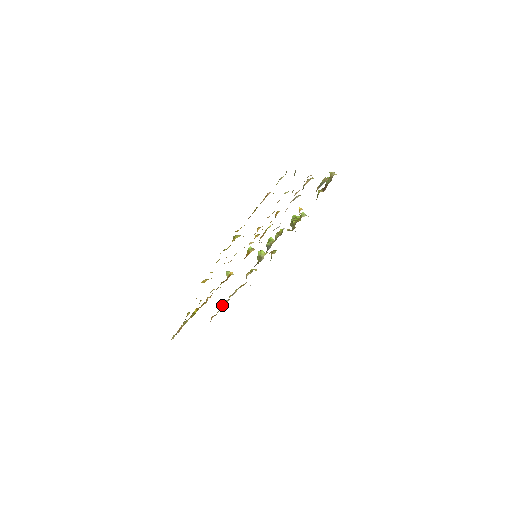
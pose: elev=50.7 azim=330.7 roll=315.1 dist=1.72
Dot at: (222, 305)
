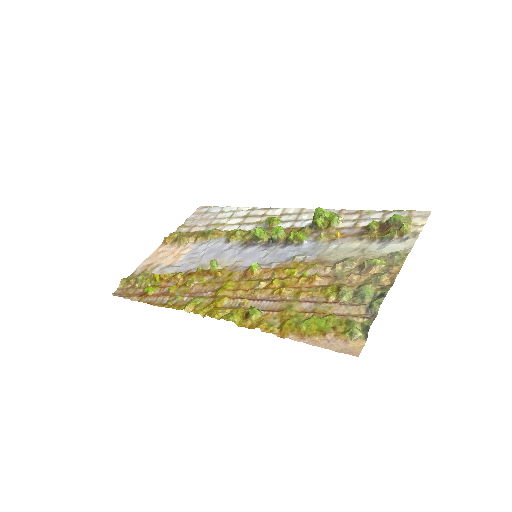
Dot at: (185, 240)
